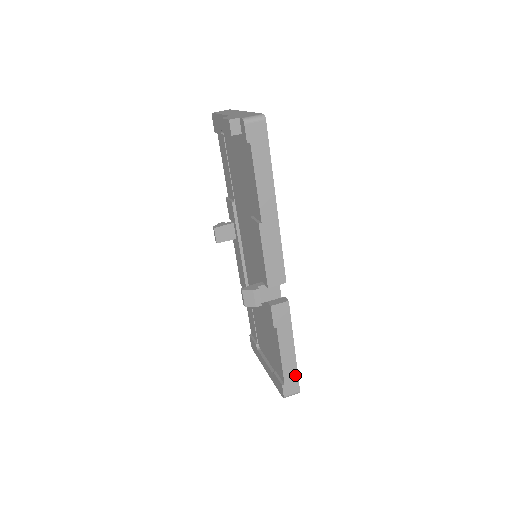
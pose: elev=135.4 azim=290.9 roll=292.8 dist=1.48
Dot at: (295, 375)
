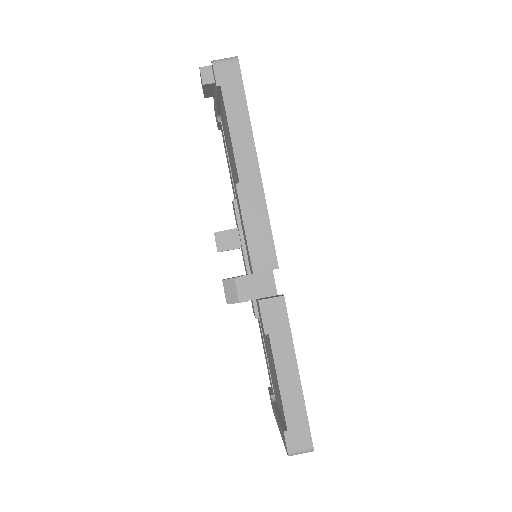
Dot at: (303, 417)
